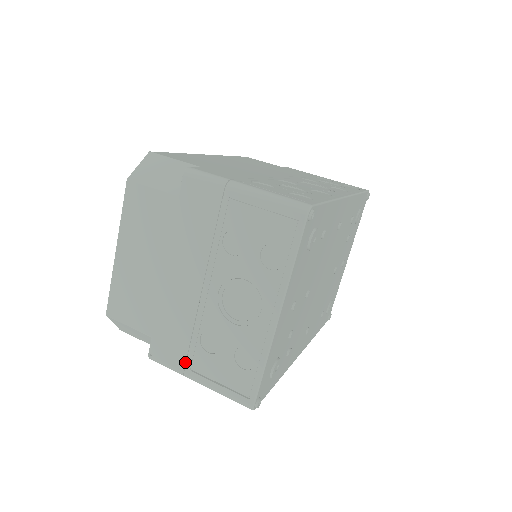
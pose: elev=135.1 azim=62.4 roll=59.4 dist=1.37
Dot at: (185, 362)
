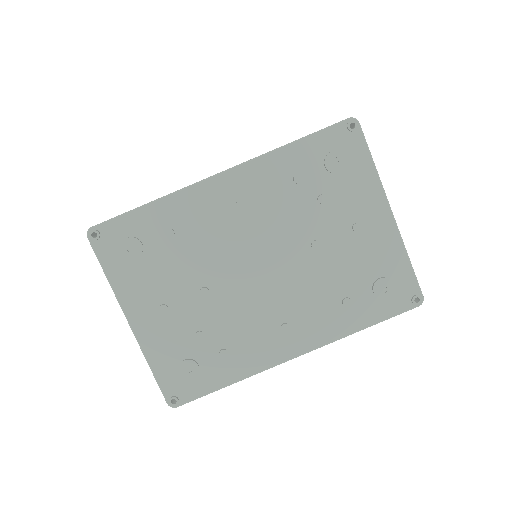
Dot at: occluded
